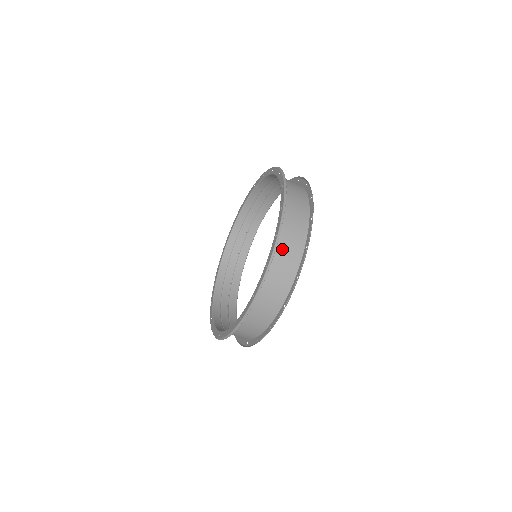
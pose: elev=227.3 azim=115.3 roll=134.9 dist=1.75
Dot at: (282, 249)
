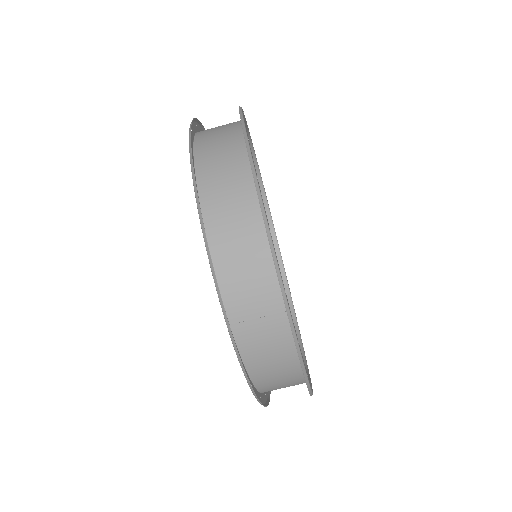
Dot at: (212, 128)
